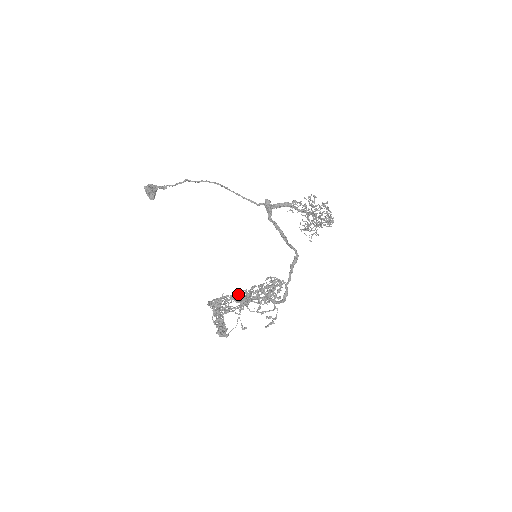
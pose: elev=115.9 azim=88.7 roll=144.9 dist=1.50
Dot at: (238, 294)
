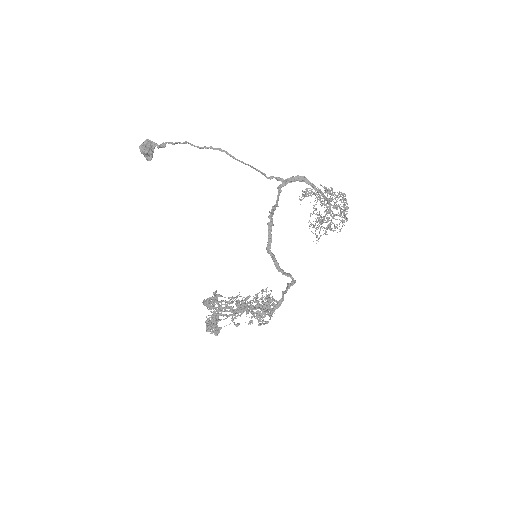
Dot at: (231, 307)
